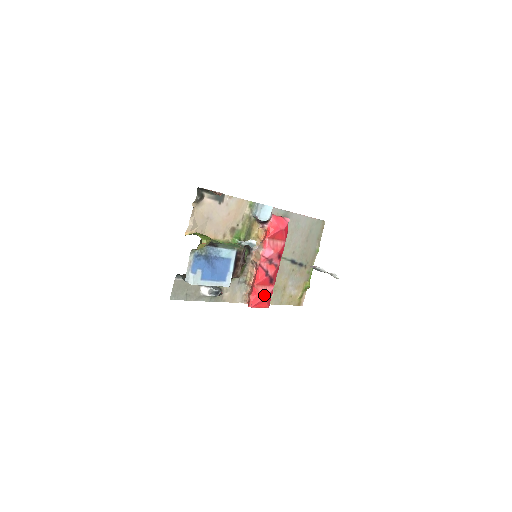
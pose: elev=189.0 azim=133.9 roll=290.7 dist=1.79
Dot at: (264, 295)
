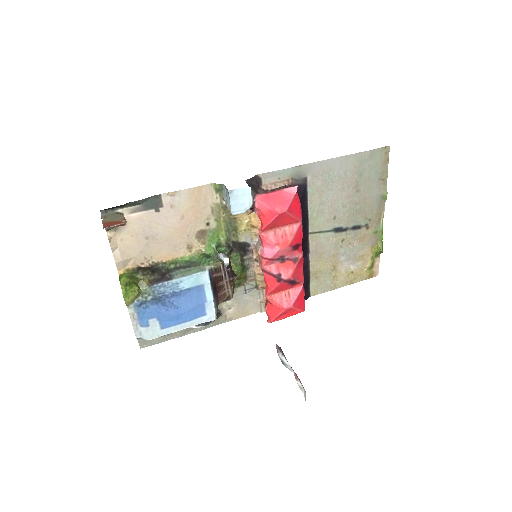
Dot at: (286, 304)
